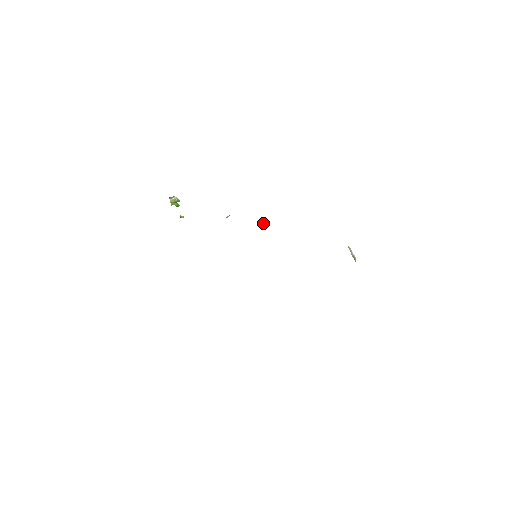
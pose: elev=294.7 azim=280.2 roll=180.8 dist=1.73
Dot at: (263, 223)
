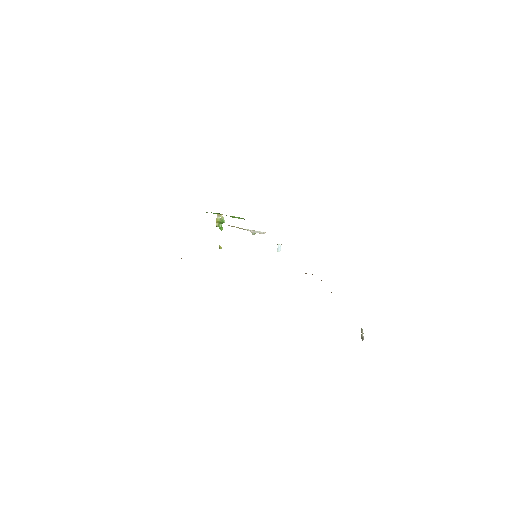
Dot at: occluded
